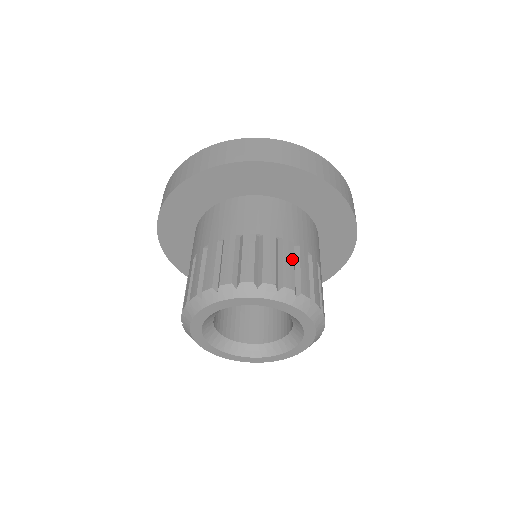
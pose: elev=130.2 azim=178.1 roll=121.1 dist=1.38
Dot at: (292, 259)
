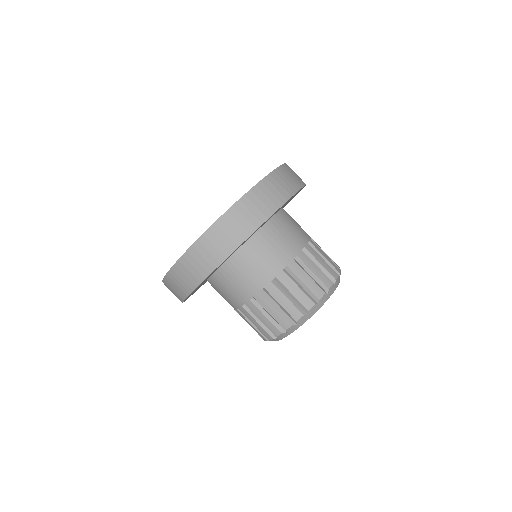
Dot at: (322, 251)
